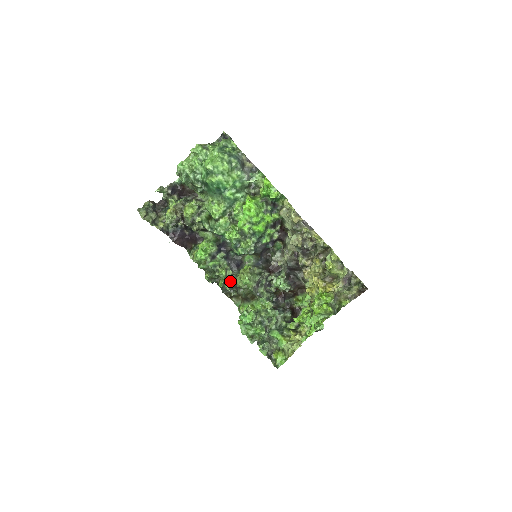
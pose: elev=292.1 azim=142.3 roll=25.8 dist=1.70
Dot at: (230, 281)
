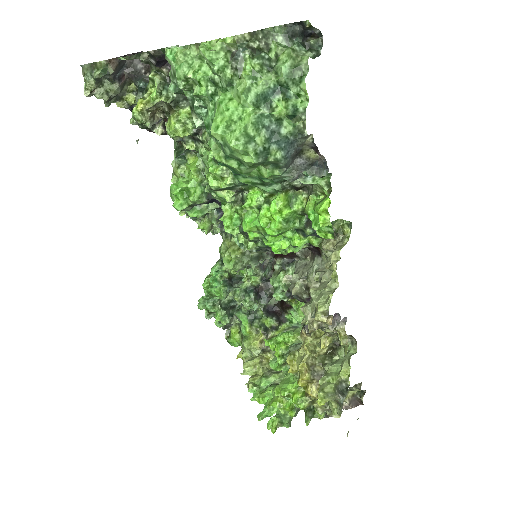
Dot at: occluded
